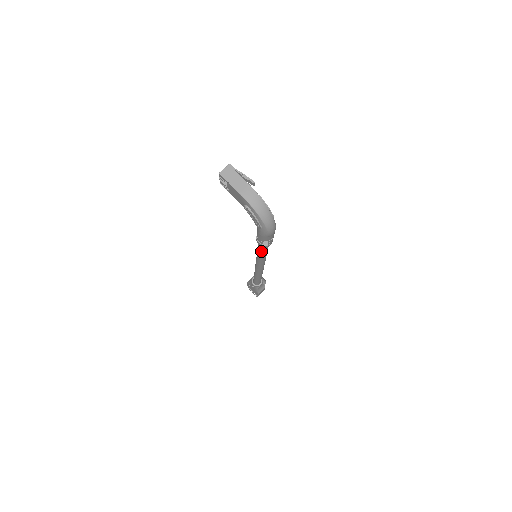
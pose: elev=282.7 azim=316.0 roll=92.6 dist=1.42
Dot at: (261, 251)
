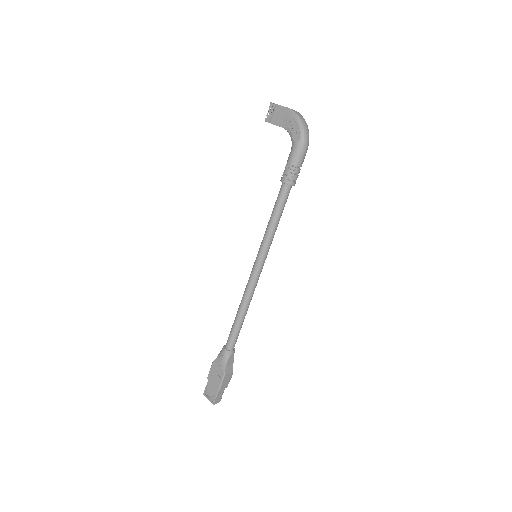
Dot at: (278, 207)
